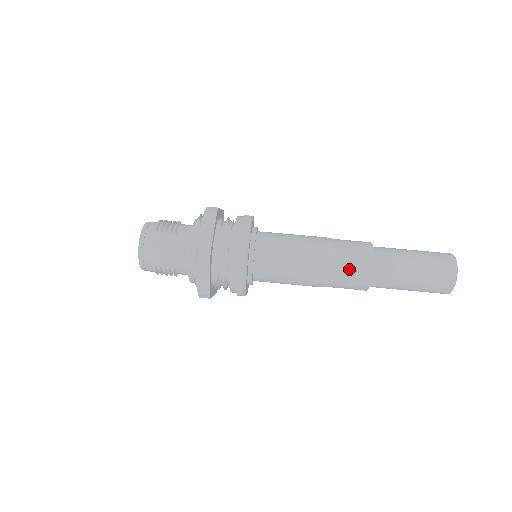
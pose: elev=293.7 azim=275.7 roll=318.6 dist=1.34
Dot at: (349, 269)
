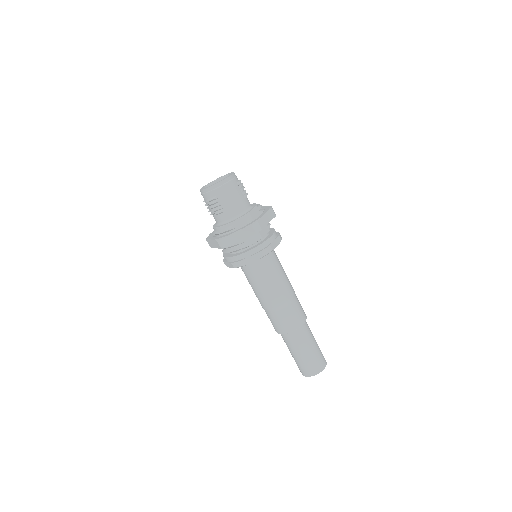
Dot at: (291, 315)
